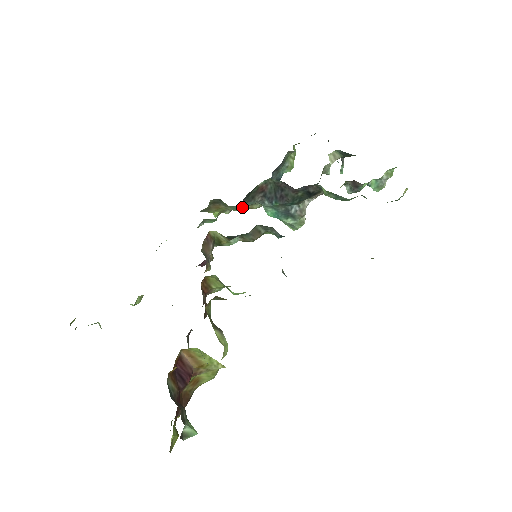
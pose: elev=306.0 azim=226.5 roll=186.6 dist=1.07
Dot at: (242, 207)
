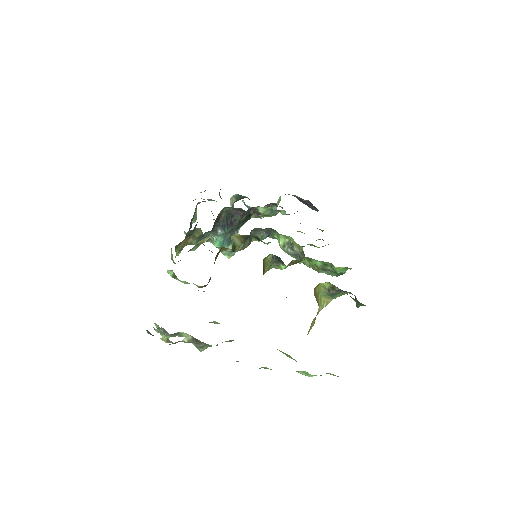
Dot at: occluded
